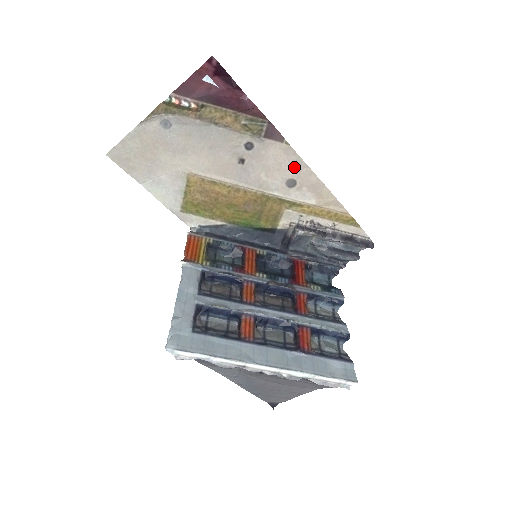
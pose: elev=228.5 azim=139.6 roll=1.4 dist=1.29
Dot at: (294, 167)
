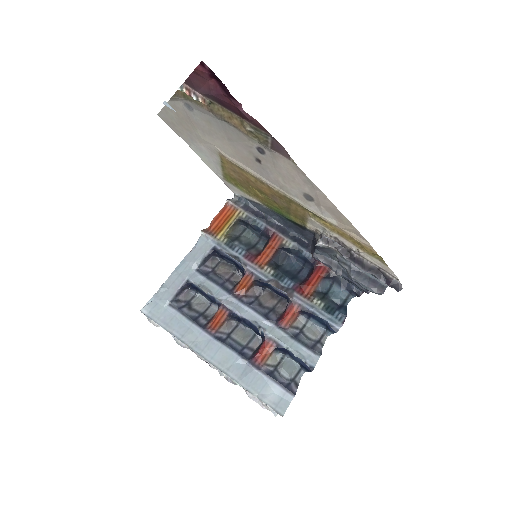
Dot at: (307, 185)
